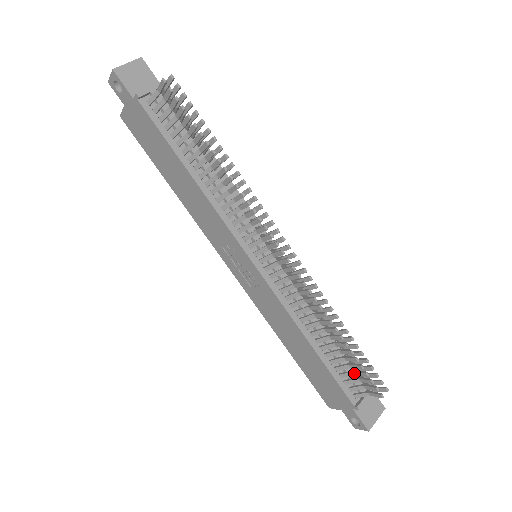
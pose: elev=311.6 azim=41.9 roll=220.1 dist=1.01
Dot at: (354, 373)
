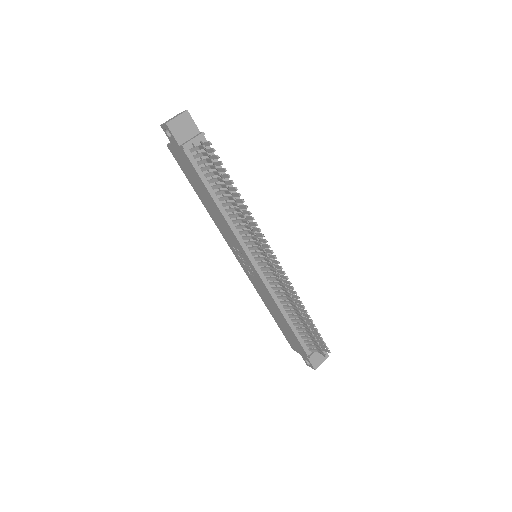
Dot at: (311, 339)
